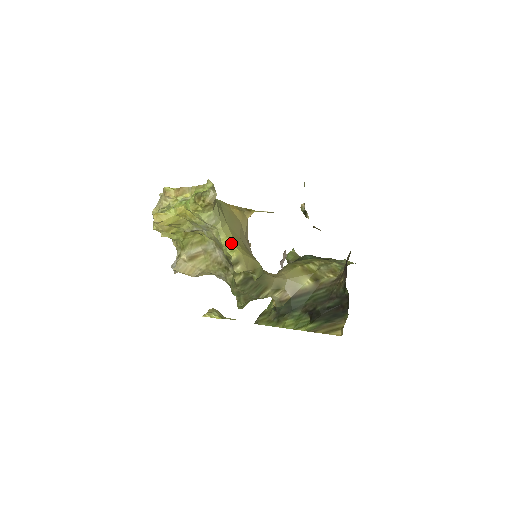
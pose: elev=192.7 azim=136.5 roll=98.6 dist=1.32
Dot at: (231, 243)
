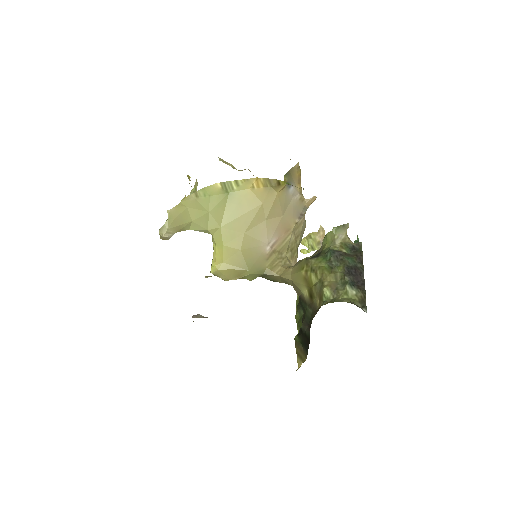
Dot at: (215, 254)
